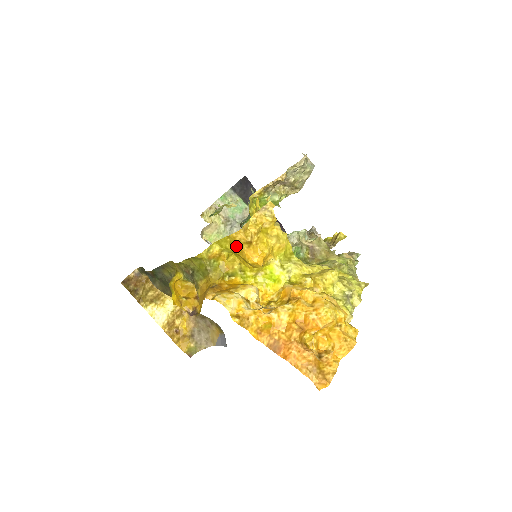
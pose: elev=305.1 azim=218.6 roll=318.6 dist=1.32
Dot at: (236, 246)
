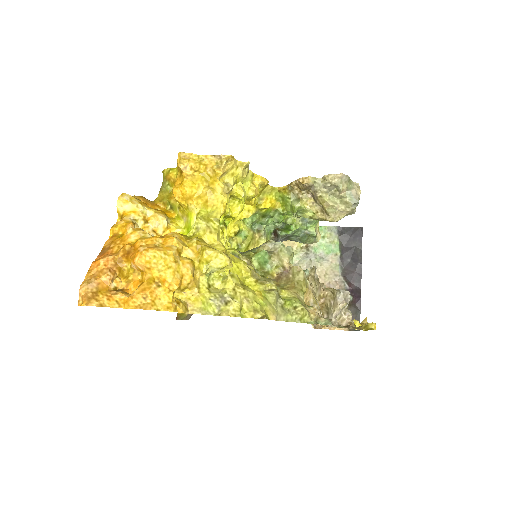
Dot at: occluded
